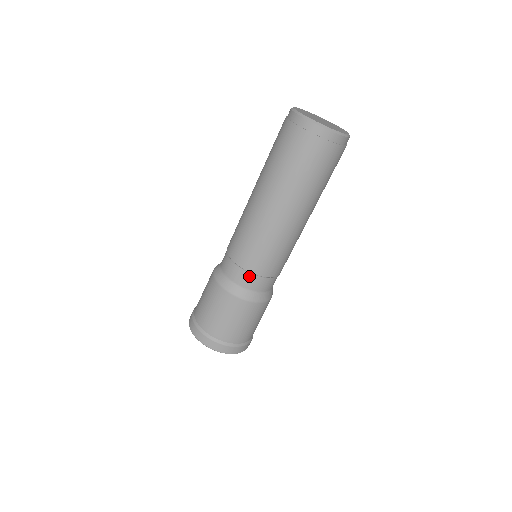
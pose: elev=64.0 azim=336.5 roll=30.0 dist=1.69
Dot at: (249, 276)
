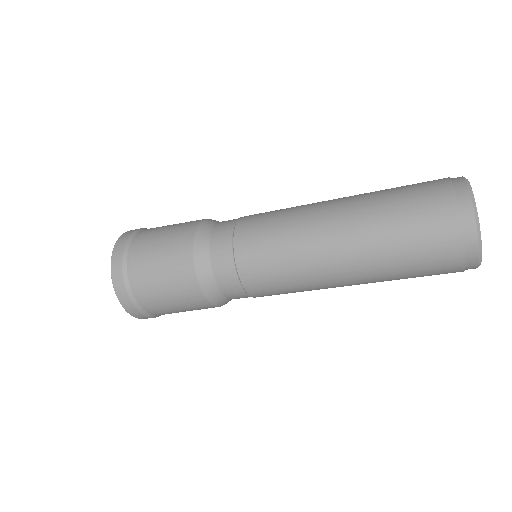
Dot at: (233, 275)
